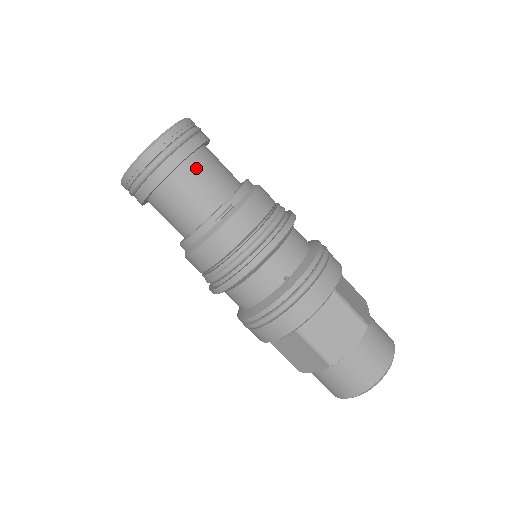
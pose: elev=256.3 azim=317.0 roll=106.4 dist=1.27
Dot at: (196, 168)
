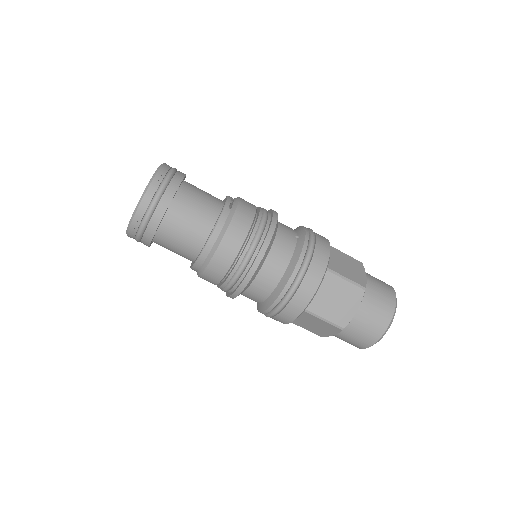
Dot at: (192, 186)
